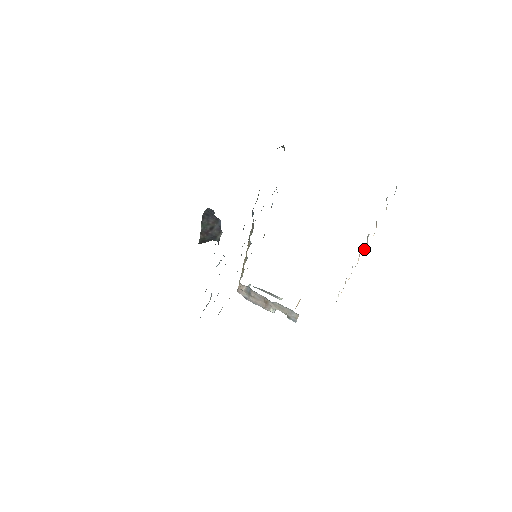
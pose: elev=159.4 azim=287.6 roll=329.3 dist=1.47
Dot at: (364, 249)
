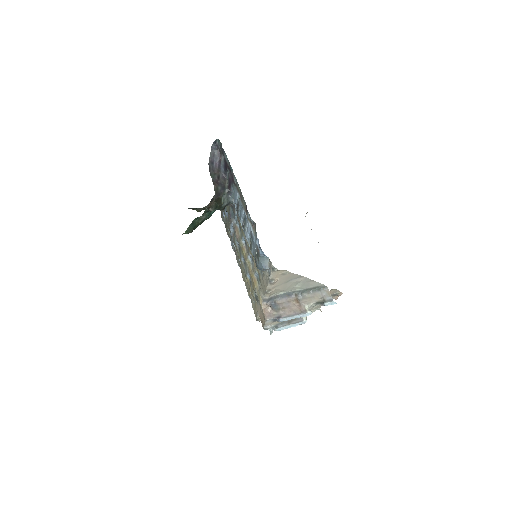
Dot at: occluded
